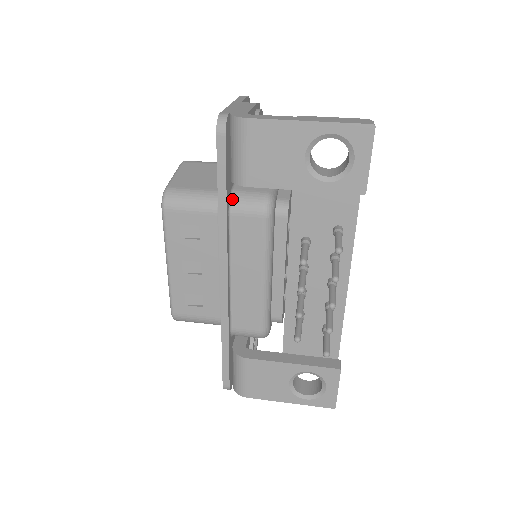
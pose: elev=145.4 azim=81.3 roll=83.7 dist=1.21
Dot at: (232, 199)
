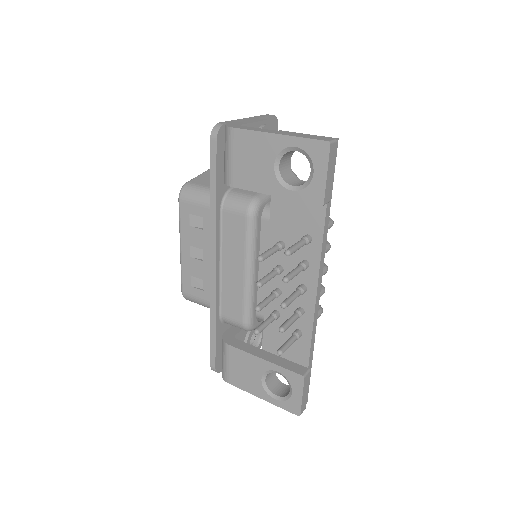
Dot at: (226, 197)
